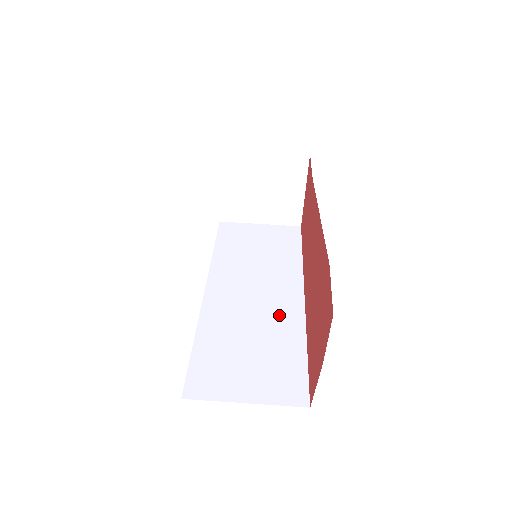
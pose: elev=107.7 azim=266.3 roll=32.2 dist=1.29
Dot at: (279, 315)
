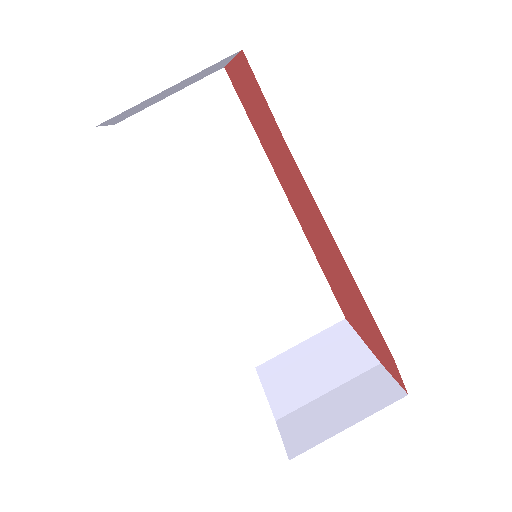
Dot at: (280, 245)
